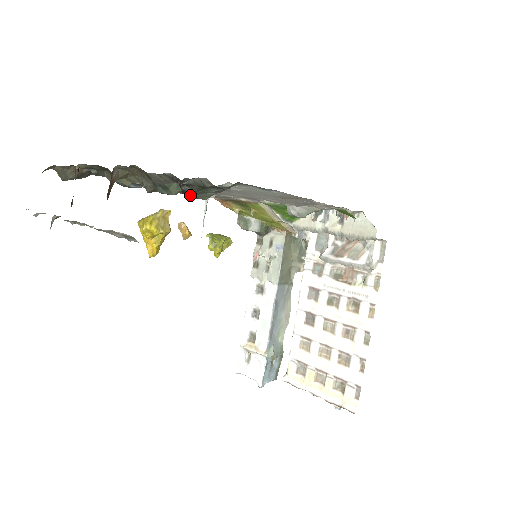
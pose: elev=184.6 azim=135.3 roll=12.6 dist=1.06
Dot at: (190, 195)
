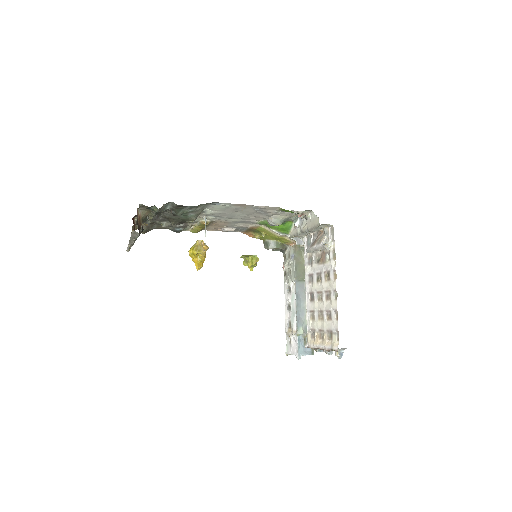
Dot at: (187, 219)
